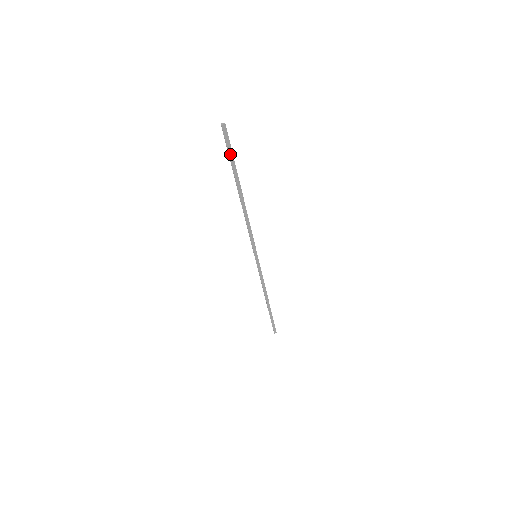
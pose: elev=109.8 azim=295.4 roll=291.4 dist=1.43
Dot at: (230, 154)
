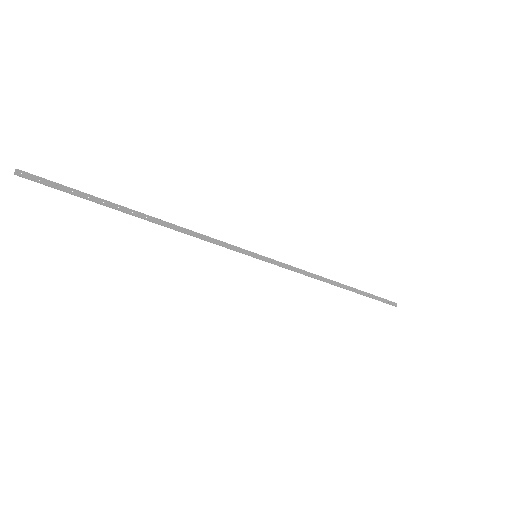
Dot at: (69, 191)
